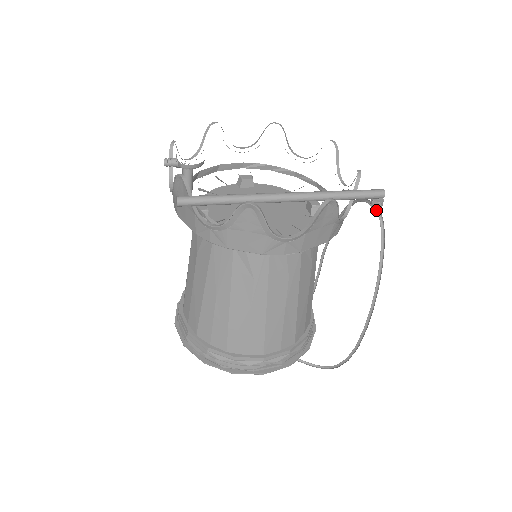
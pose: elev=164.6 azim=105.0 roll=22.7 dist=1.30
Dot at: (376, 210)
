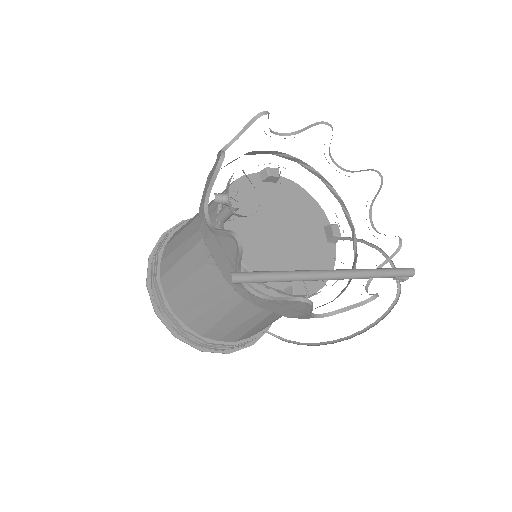
Dot at: (398, 282)
